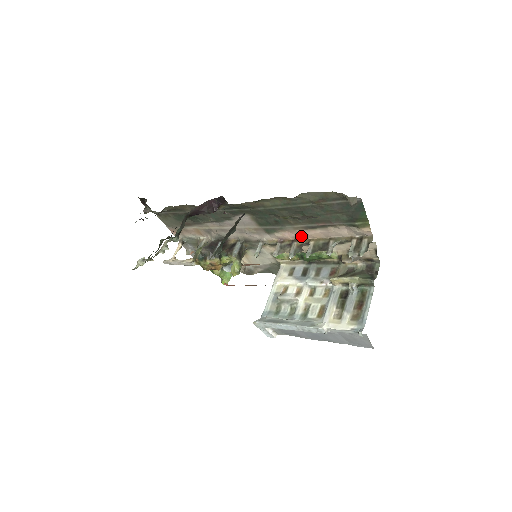
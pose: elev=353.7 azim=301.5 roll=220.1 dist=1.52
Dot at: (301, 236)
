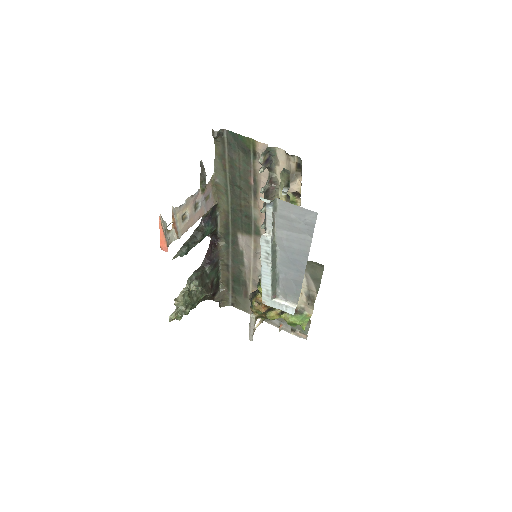
Dot at: occluded
